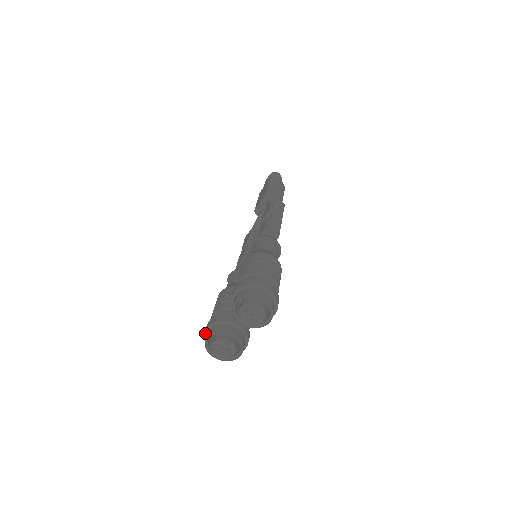
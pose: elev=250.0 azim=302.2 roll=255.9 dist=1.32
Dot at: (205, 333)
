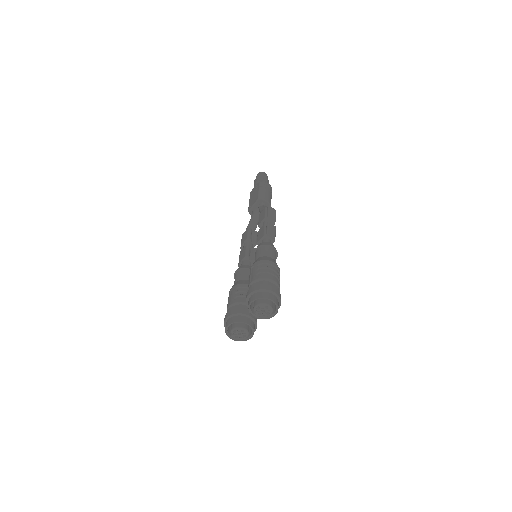
Dot at: (225, 322)
